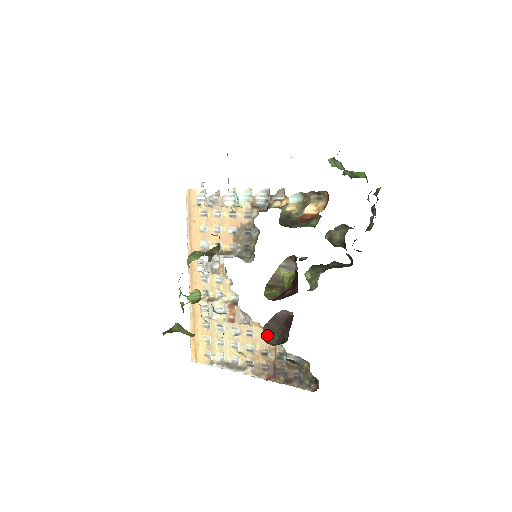
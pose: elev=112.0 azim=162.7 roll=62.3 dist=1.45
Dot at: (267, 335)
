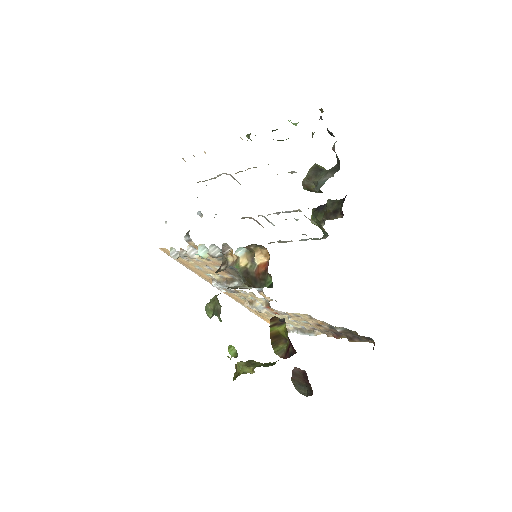
Dot at: (297, 387)
